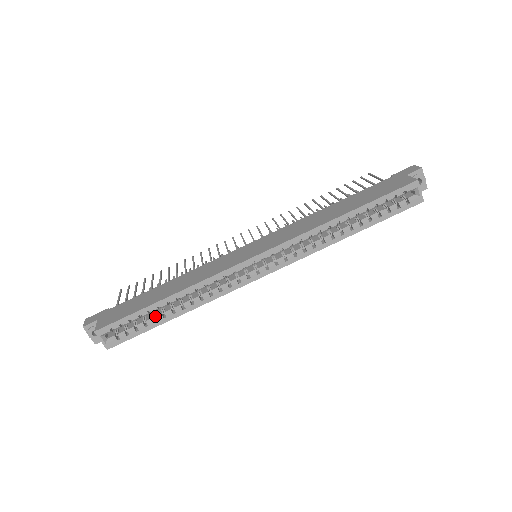
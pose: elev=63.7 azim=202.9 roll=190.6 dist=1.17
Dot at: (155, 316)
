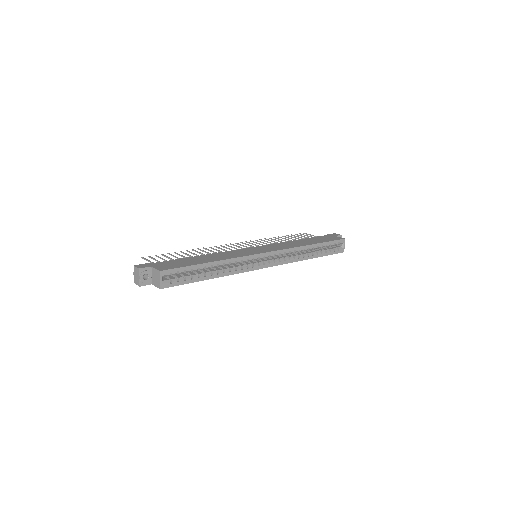
Dot at: (199, 274)
